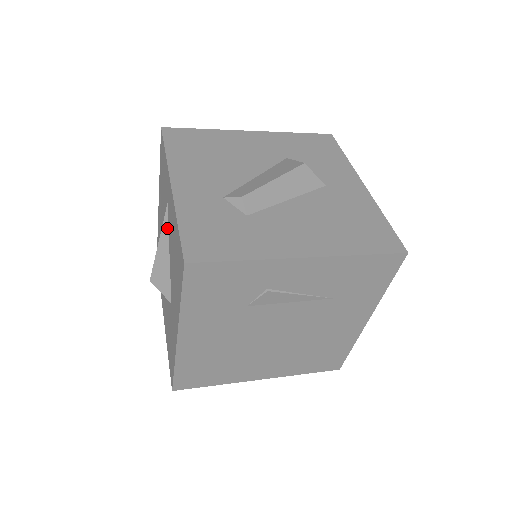
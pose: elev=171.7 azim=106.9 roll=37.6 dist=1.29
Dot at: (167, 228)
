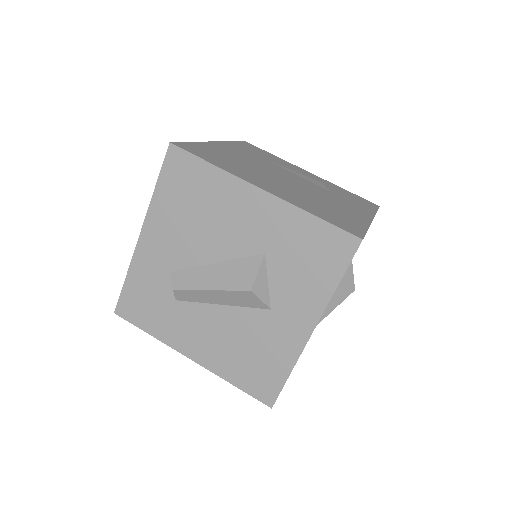
Dot at: occluded
